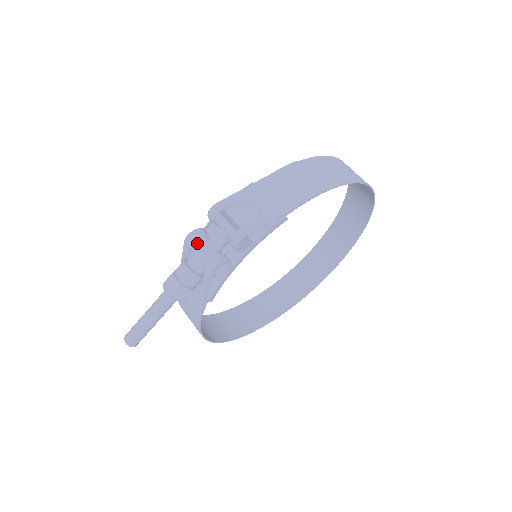
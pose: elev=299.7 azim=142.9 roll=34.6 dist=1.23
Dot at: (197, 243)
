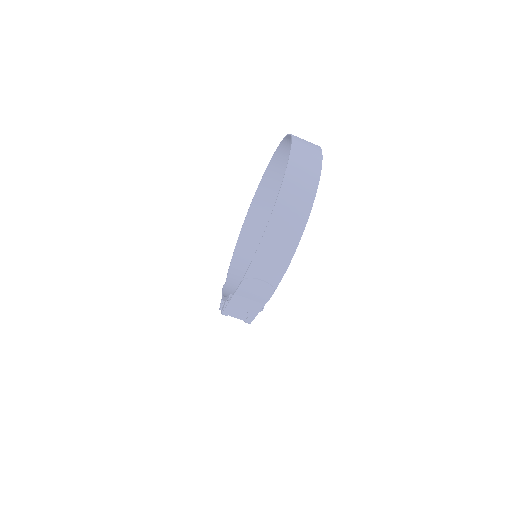
Dot at: occluded
